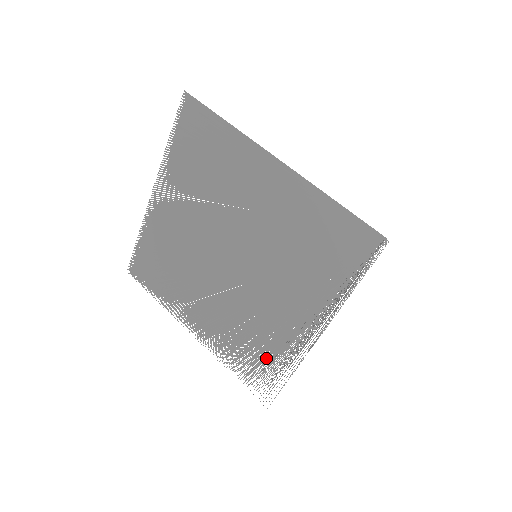
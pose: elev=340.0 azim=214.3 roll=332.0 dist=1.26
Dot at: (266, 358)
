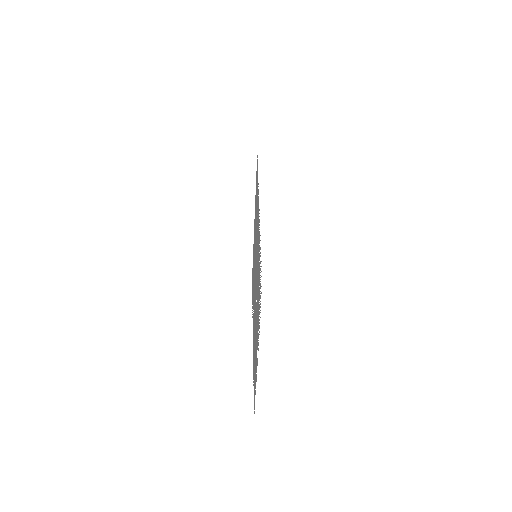
Dot at: (259, 272)
